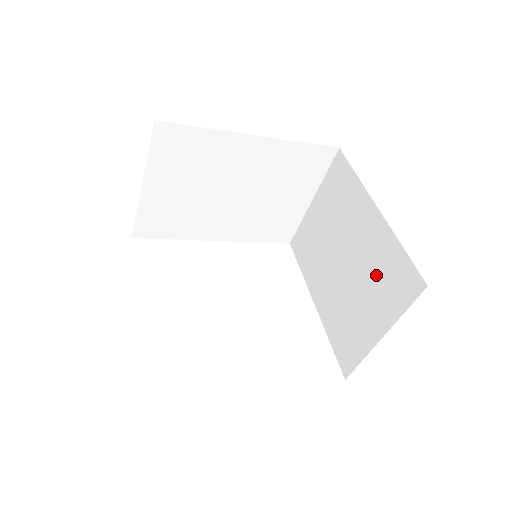
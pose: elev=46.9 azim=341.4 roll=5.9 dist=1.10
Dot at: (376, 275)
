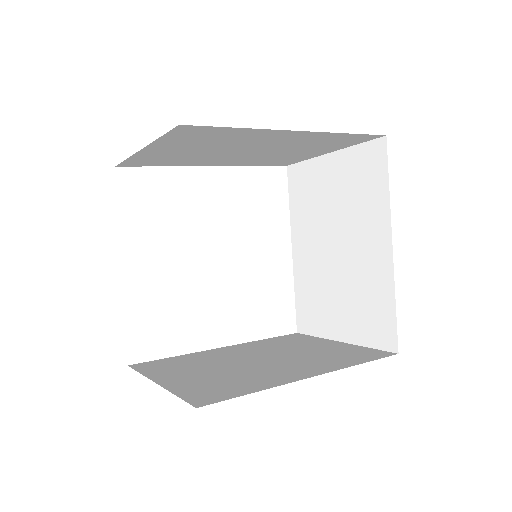
Dot at: (360, 297)
